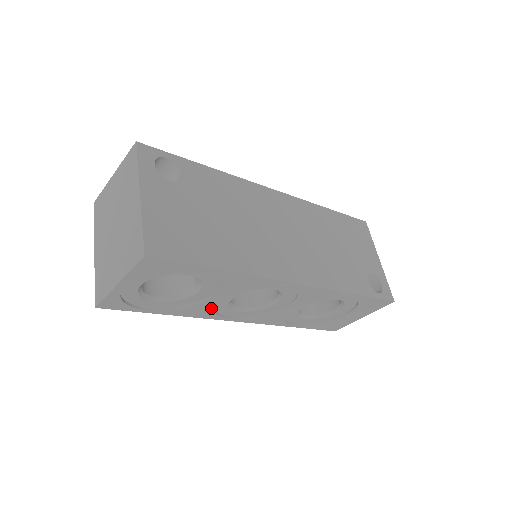
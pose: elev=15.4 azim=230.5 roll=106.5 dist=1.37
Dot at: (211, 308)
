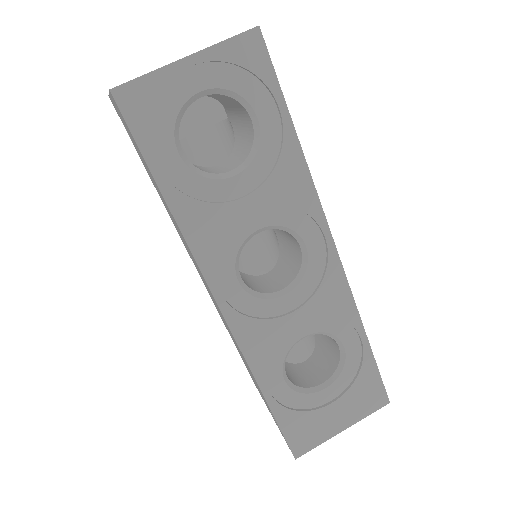
Dot at: (222, 232)
